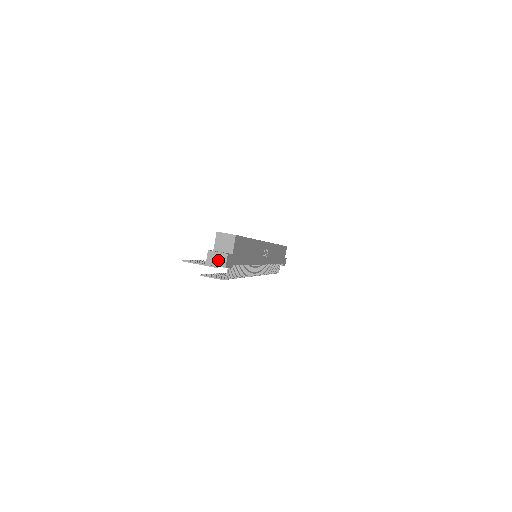
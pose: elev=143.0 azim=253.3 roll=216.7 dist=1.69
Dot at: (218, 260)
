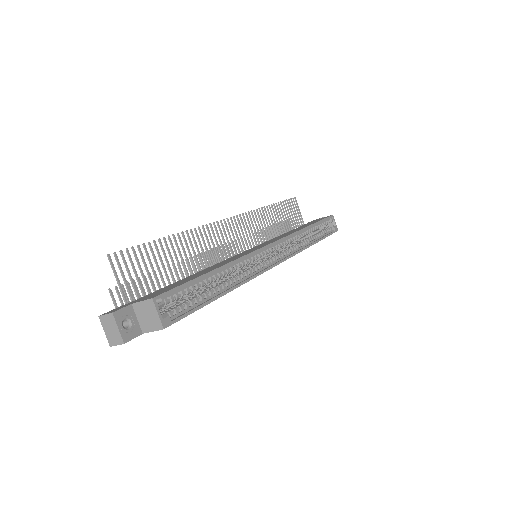
Dot at: (111, 333)
